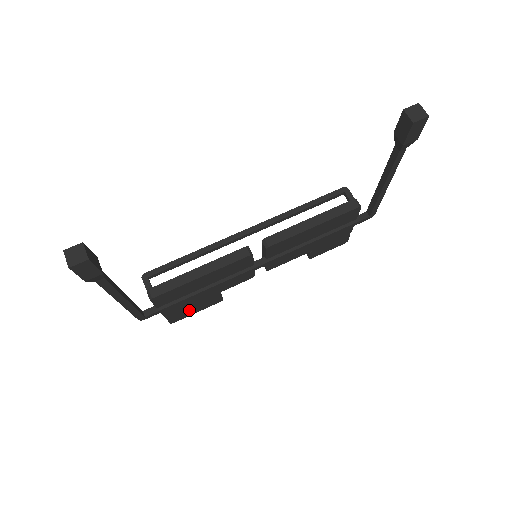
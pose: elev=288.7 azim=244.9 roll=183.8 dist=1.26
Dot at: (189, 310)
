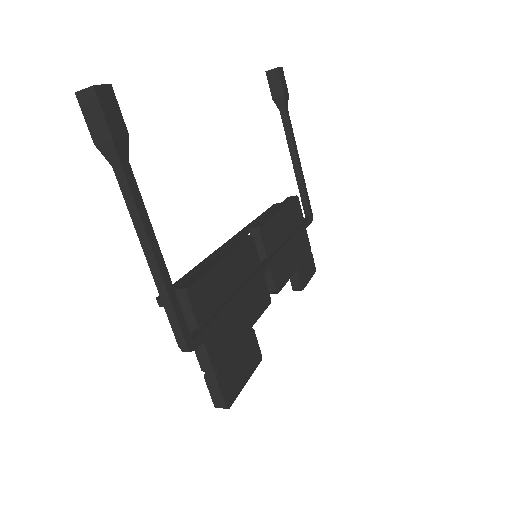
Dot at: (236, 368)
